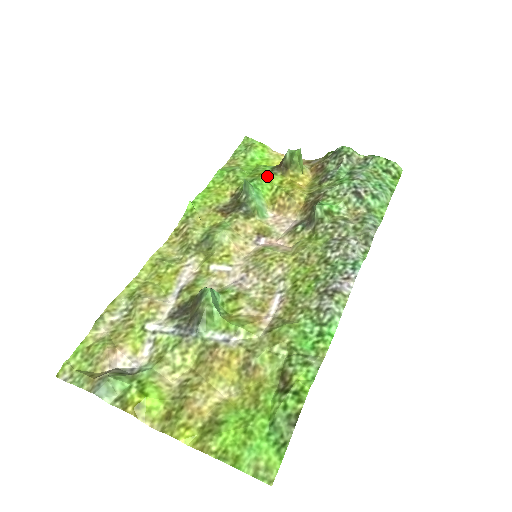
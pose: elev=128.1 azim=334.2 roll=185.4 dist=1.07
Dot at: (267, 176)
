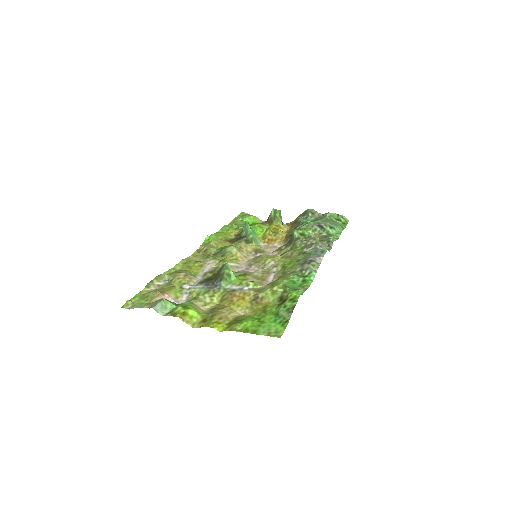
Dot at: (259, 225)
